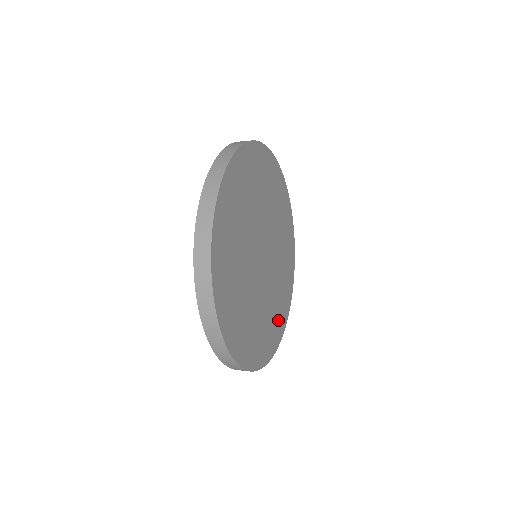
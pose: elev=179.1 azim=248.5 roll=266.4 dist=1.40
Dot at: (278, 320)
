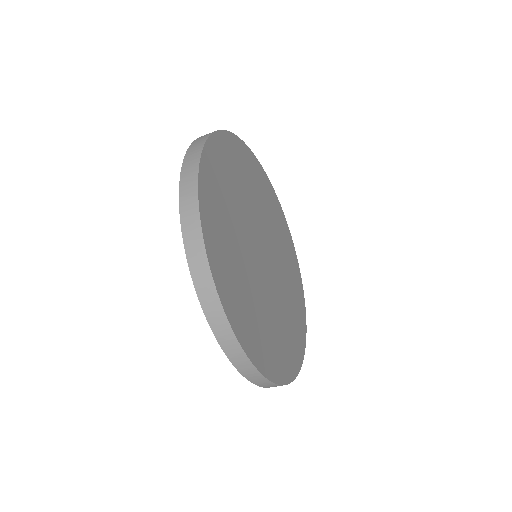
Dot at: (270, 350)
